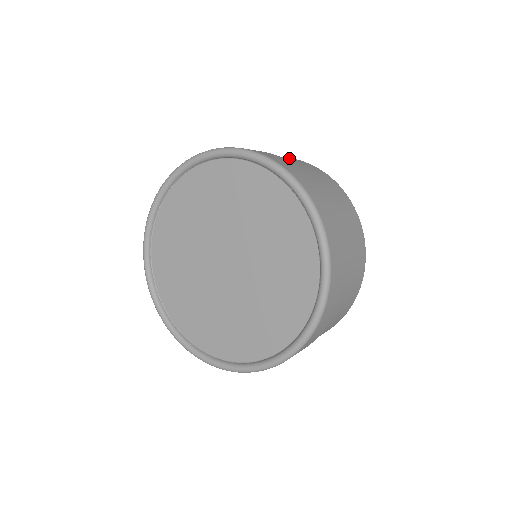
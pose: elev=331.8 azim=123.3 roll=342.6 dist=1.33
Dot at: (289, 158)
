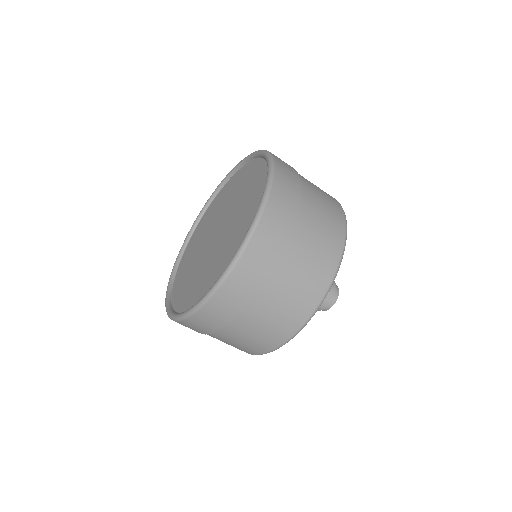
Dot at: (329, 200)
